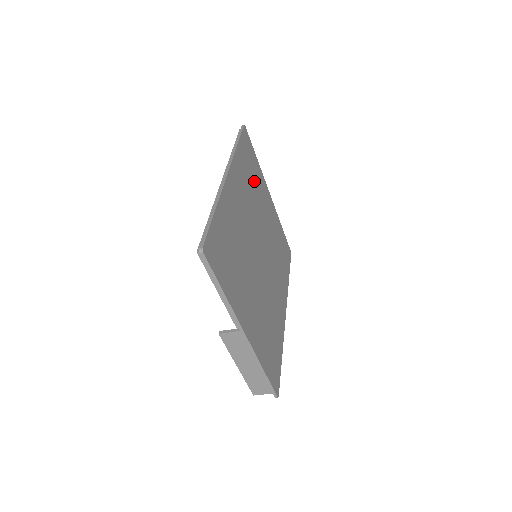
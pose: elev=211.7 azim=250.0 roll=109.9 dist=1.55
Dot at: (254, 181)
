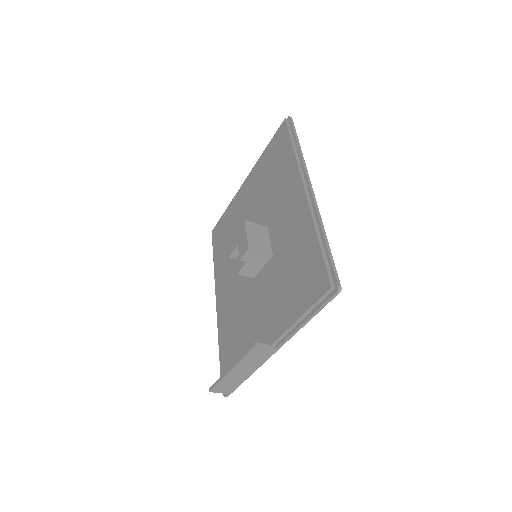
Dot at: occluded
